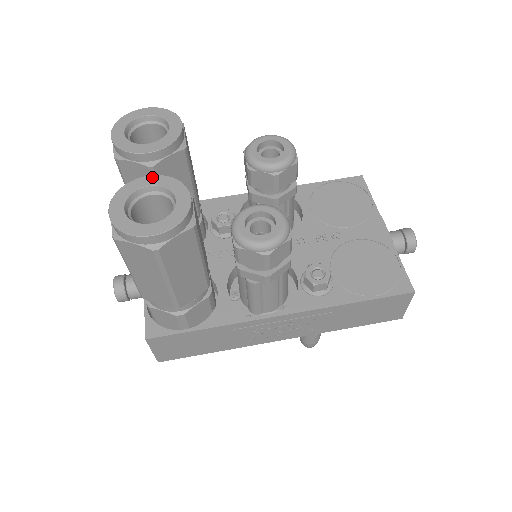
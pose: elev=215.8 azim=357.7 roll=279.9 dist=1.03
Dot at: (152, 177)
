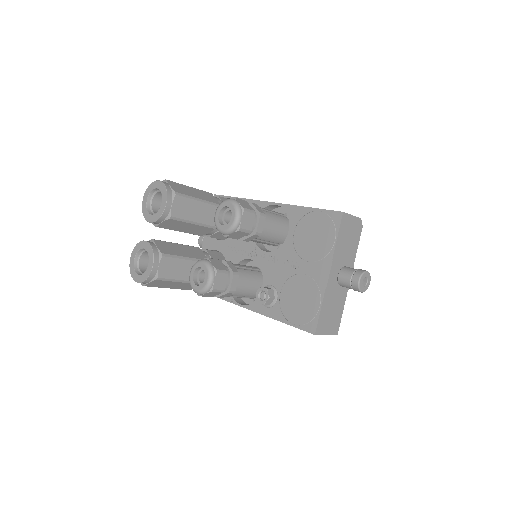
Dot at: (146, 243)
